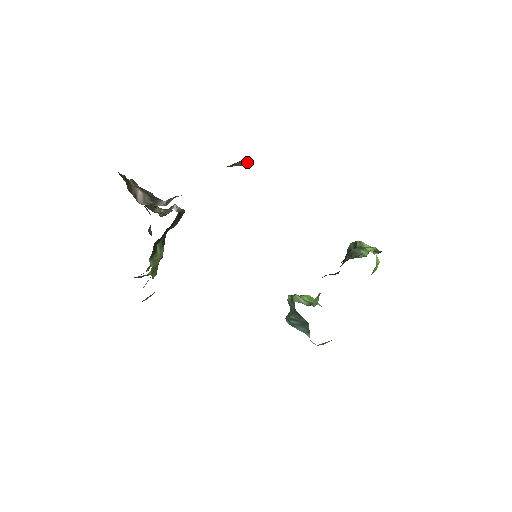
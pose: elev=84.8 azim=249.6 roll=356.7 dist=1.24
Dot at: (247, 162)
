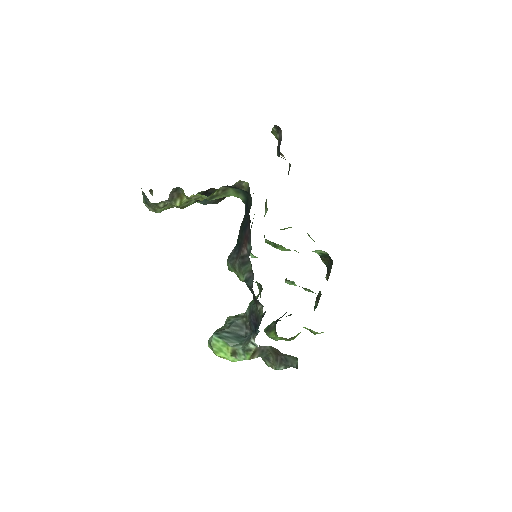
Dot at: occluded
